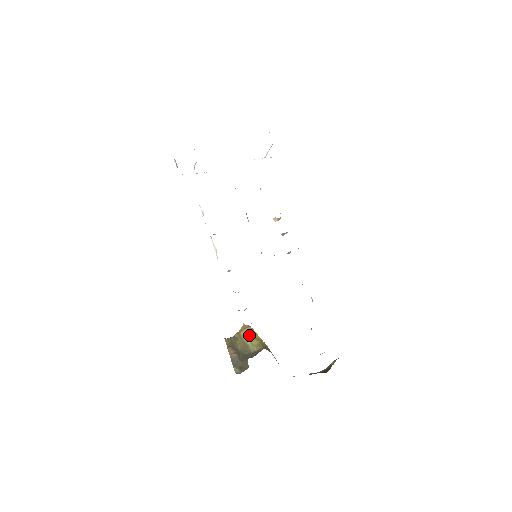
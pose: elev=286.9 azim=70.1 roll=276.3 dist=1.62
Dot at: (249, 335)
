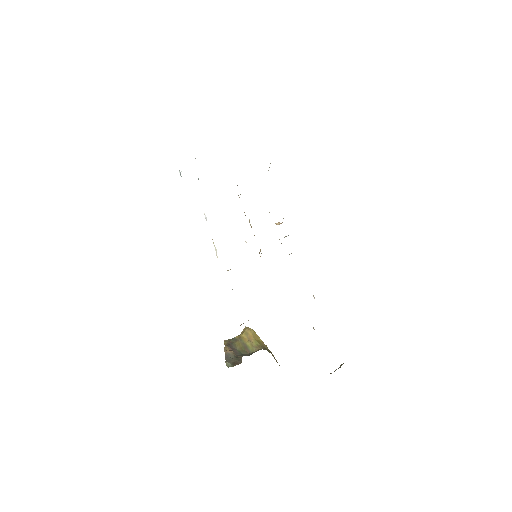
Dot at: (250, 337)
